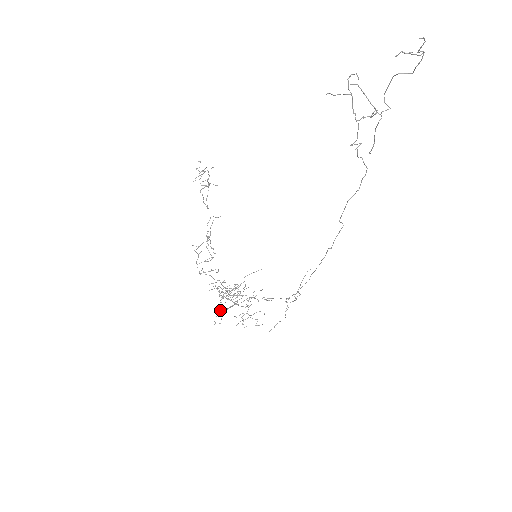
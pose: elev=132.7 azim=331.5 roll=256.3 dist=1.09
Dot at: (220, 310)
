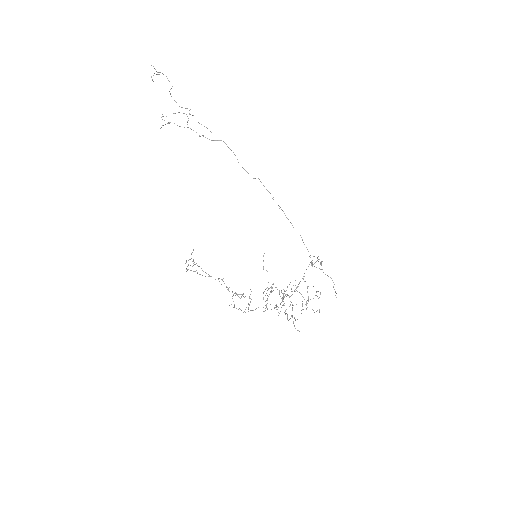
Dot at: occluded
